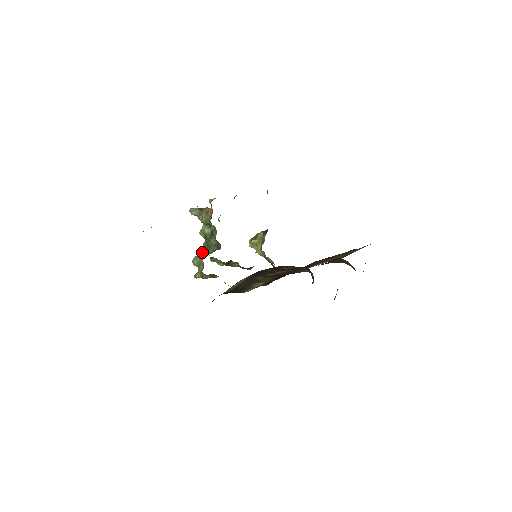
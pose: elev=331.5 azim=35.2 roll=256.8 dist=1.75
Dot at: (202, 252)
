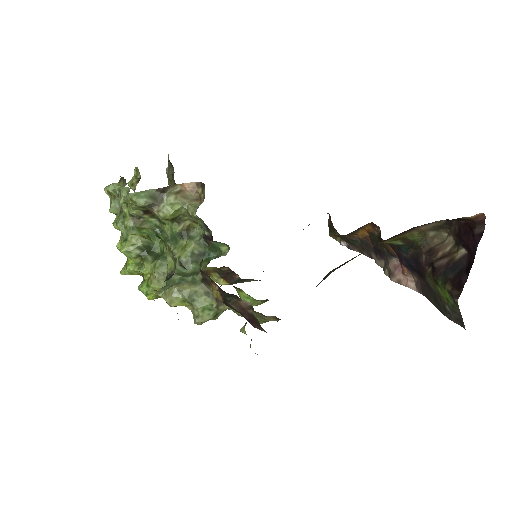
Dot at: (178, 275)
